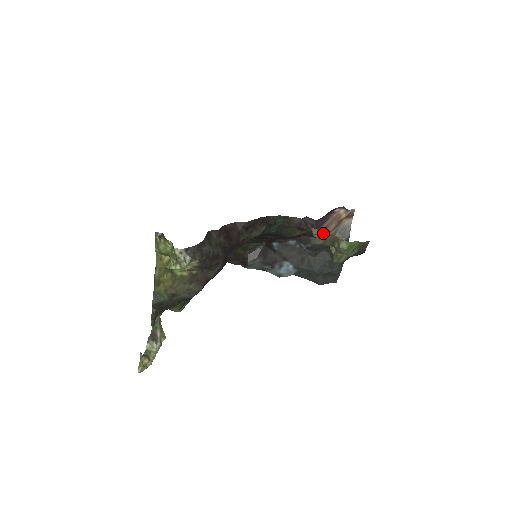
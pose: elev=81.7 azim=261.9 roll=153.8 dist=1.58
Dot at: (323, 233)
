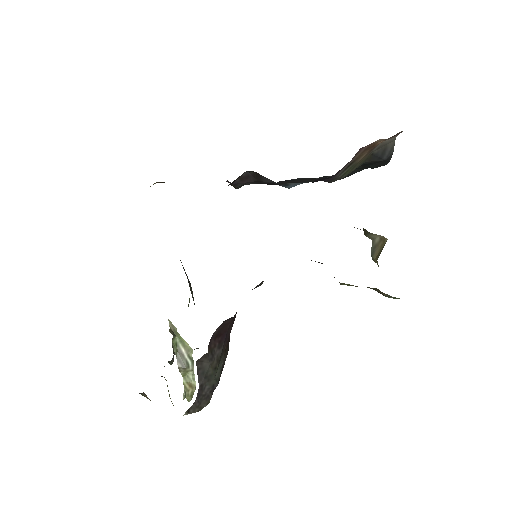
Dot at: occluded
